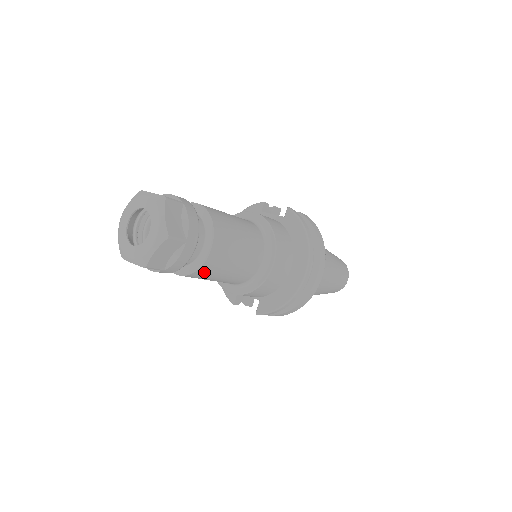
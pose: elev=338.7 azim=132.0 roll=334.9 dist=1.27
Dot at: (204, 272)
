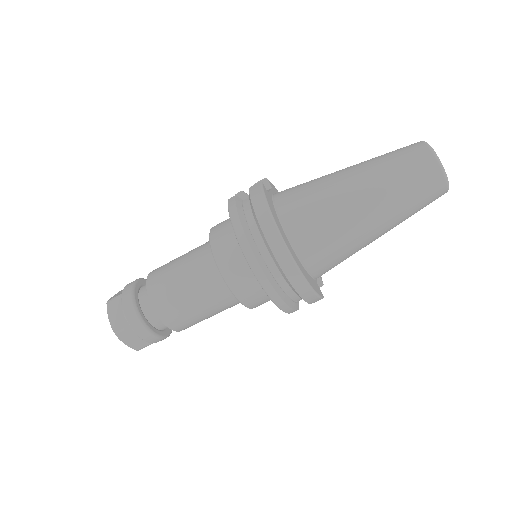
Dot at: (180, 326)
